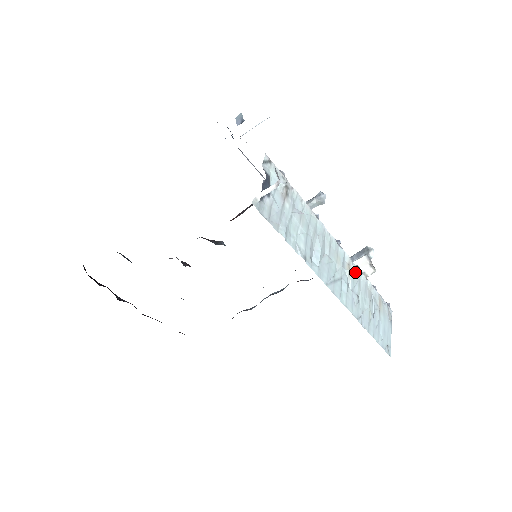
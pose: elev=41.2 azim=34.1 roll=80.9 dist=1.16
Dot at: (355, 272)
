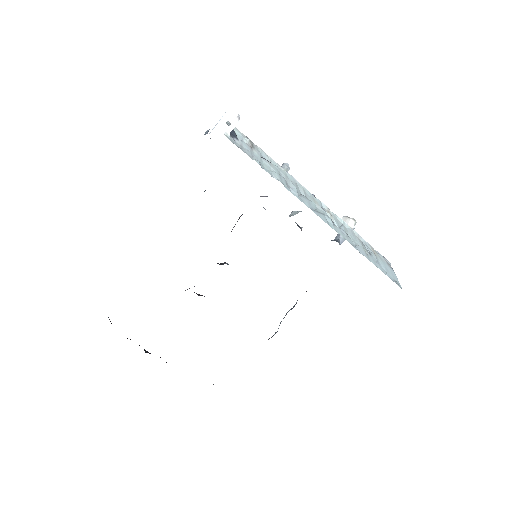
Dot at: (337, 219)
